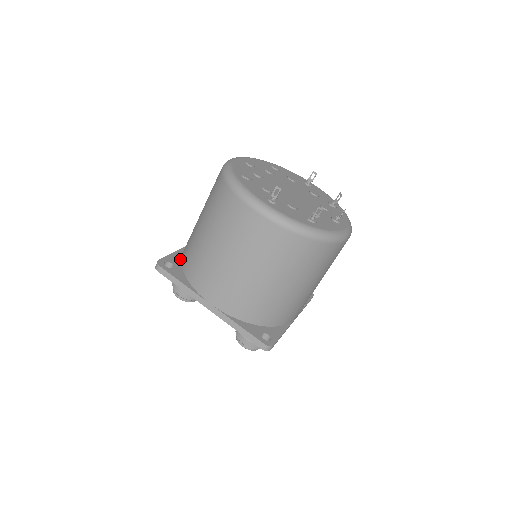
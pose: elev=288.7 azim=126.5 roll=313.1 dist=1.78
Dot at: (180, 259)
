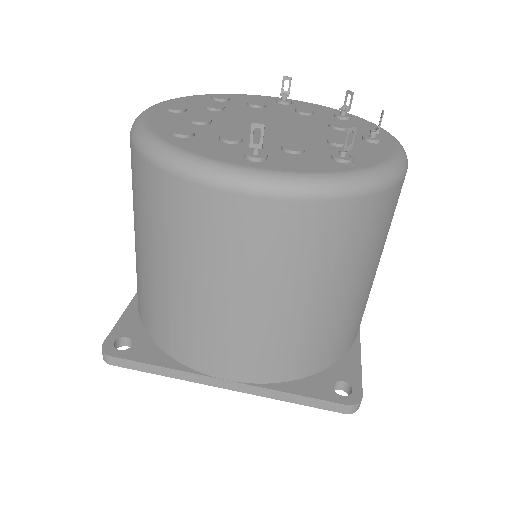
Dot at: (138, 320)
